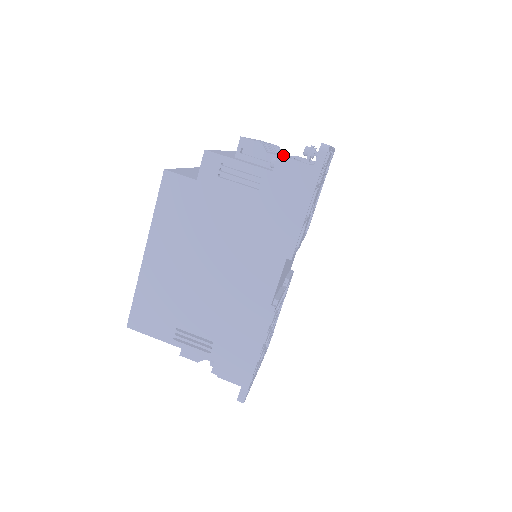
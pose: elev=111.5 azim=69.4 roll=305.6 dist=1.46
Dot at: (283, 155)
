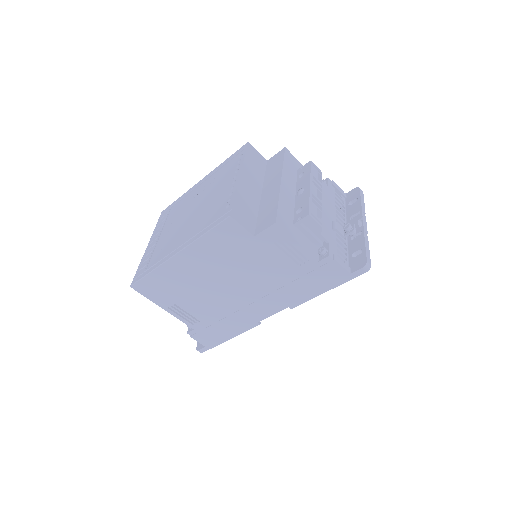
Dot at: (326, 209)
